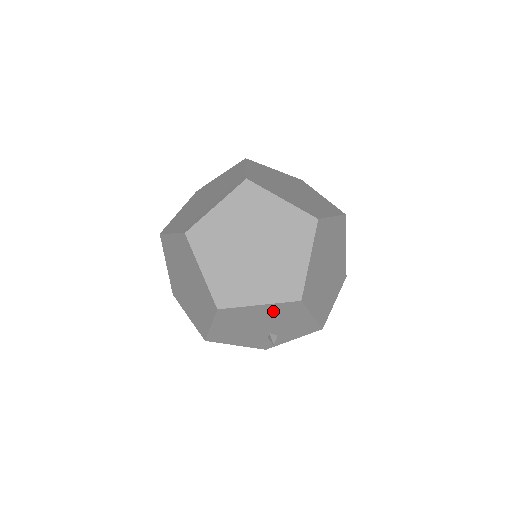
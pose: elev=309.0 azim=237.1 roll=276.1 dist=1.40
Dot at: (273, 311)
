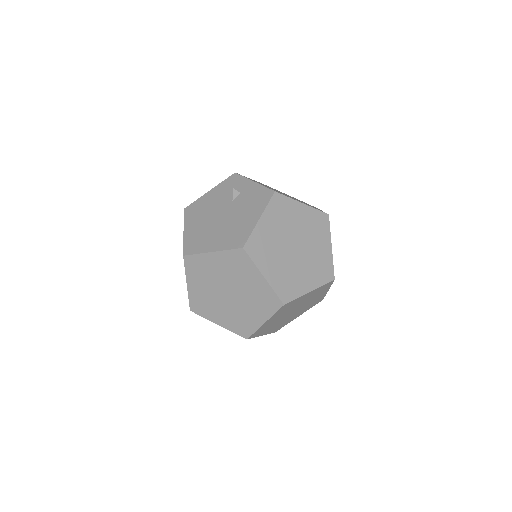
Dot at: occluded
